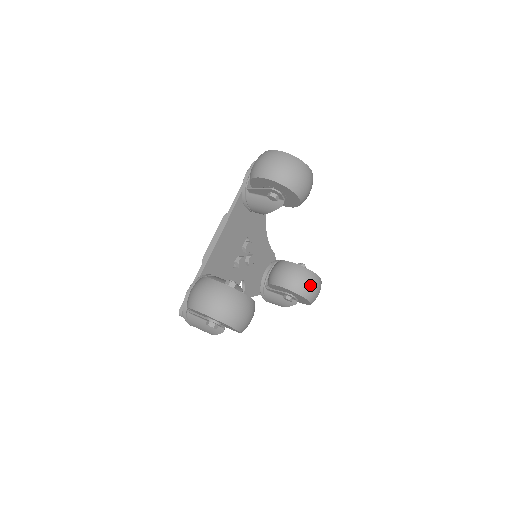
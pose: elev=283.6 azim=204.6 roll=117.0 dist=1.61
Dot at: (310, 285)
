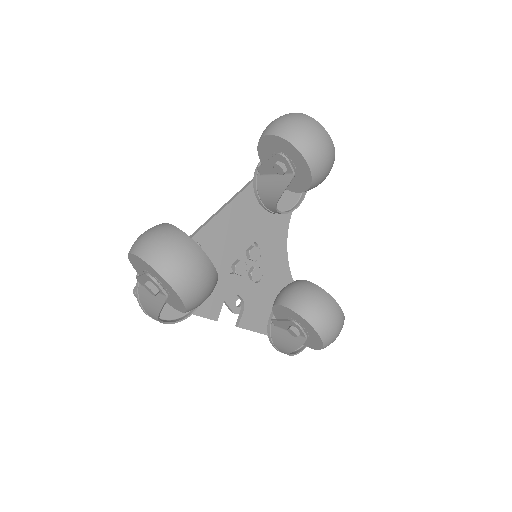
Dot at: (322, 309)
